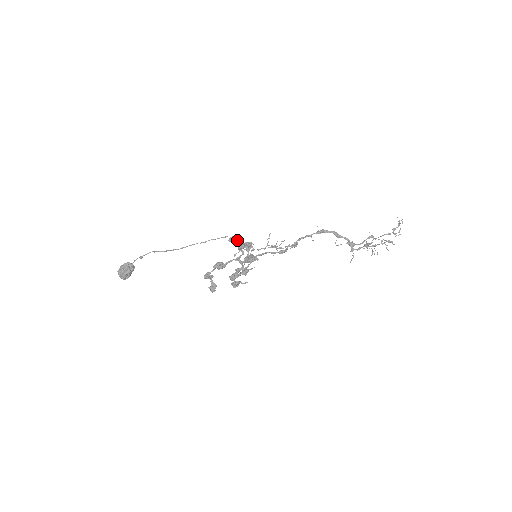
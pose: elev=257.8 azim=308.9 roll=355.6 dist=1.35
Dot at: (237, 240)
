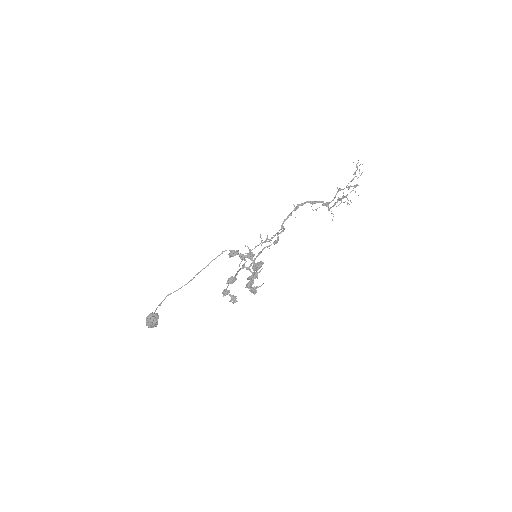
Dot at: (237, 254)
